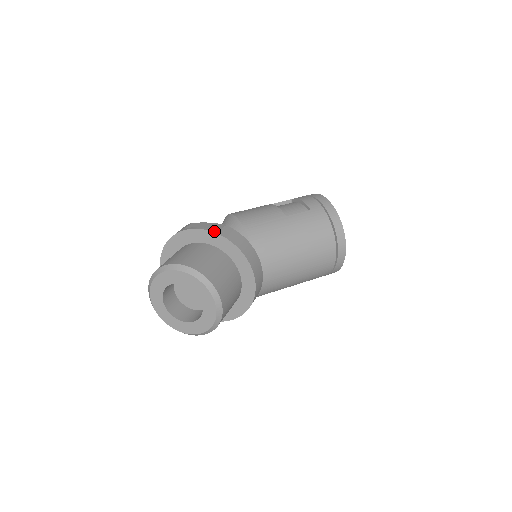
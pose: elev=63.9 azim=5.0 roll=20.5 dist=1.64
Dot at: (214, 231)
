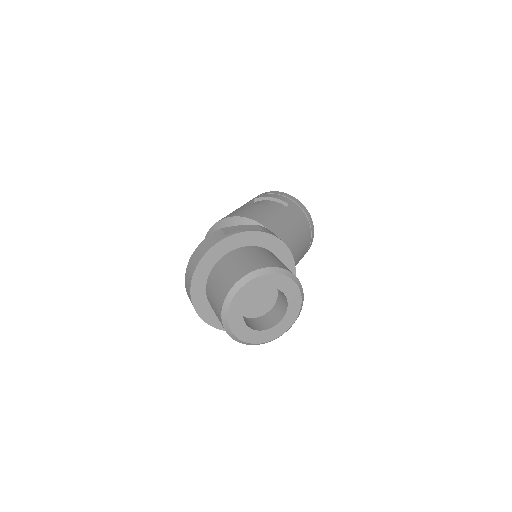
Dot at: (263, 231)
